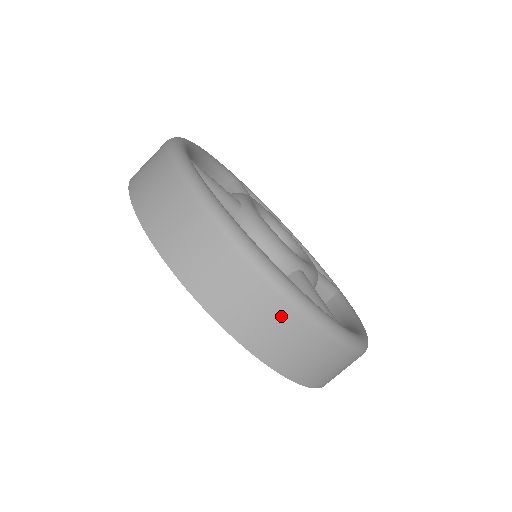
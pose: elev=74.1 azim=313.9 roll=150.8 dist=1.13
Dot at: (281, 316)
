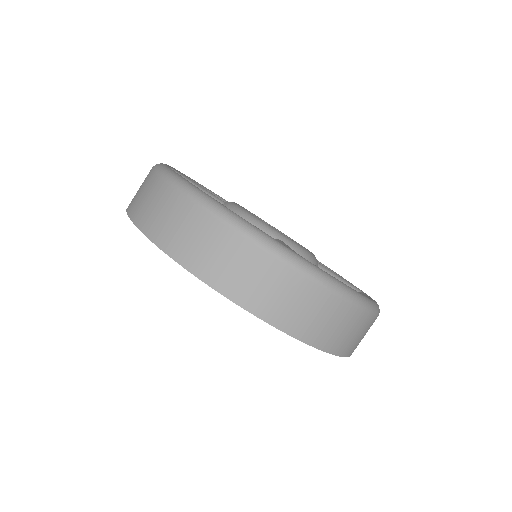
Dot at: (228, 242)
